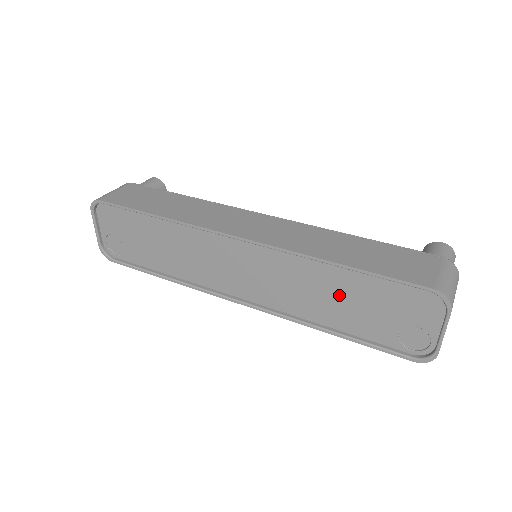
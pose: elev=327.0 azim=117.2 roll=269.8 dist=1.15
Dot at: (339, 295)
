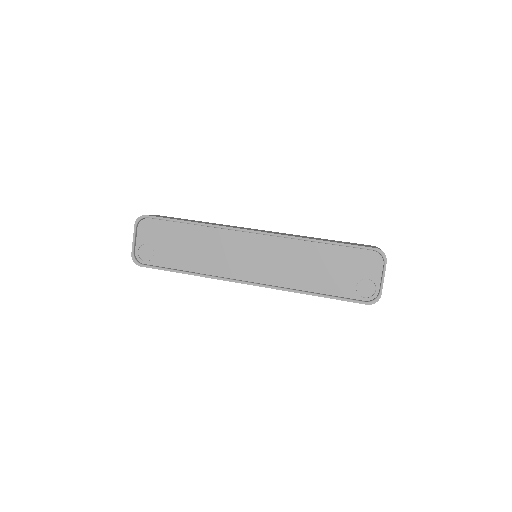
Dot at: (319, 265)
